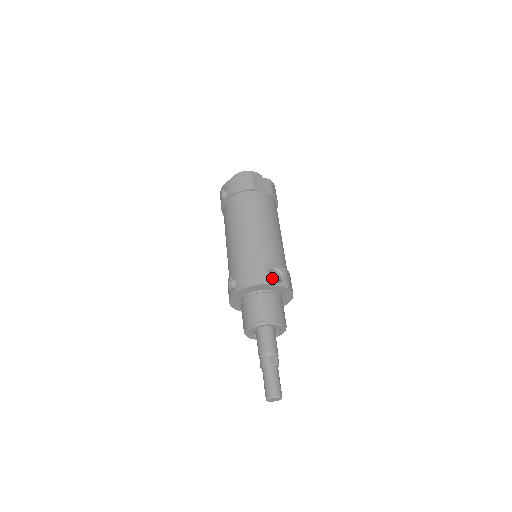
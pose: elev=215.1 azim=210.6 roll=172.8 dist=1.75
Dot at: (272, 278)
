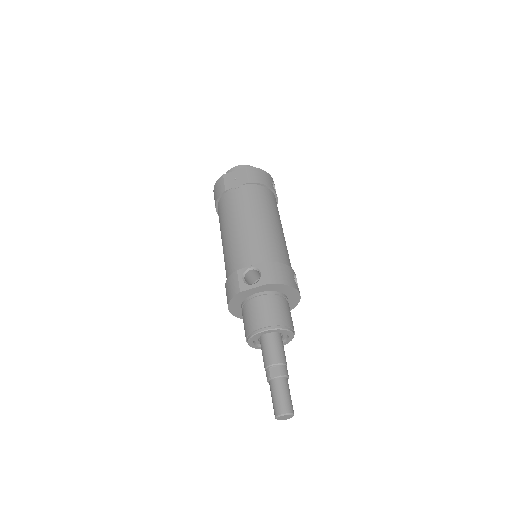
Dot at: occluded
